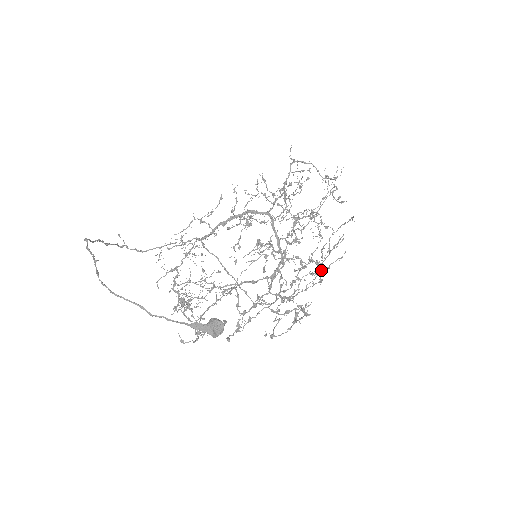
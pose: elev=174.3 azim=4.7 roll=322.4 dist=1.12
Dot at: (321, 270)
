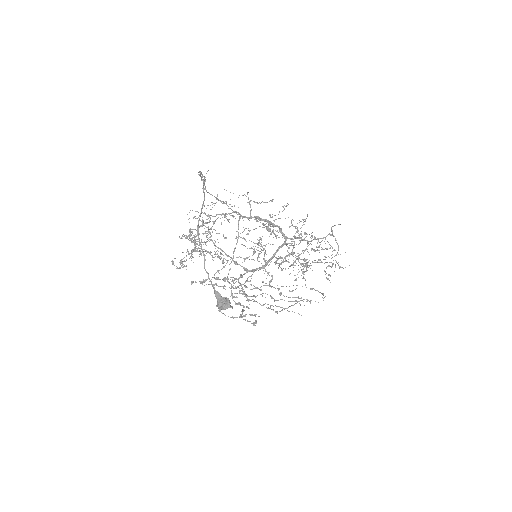
Dot at: (284, 309)
